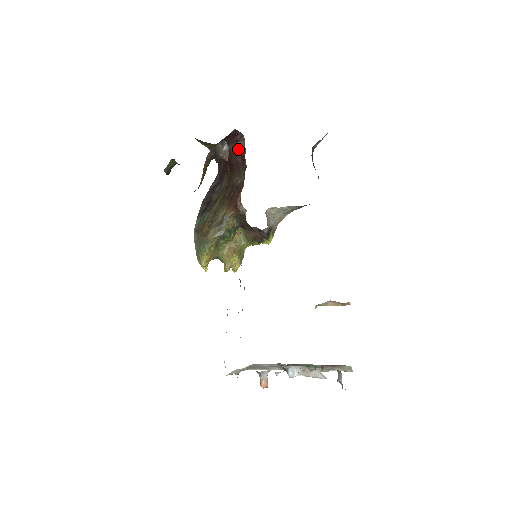
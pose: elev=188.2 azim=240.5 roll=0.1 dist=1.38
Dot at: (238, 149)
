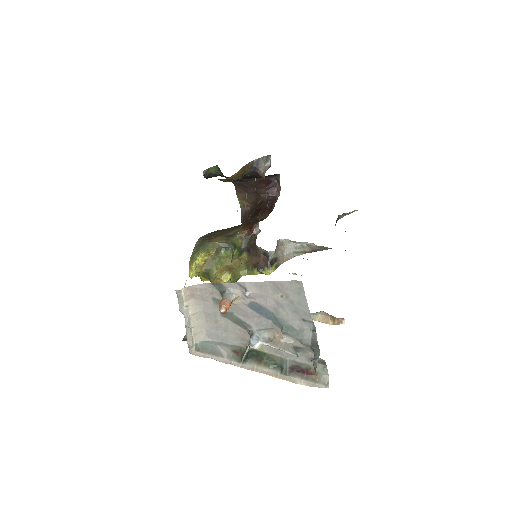
Dot at: (271, 200)
